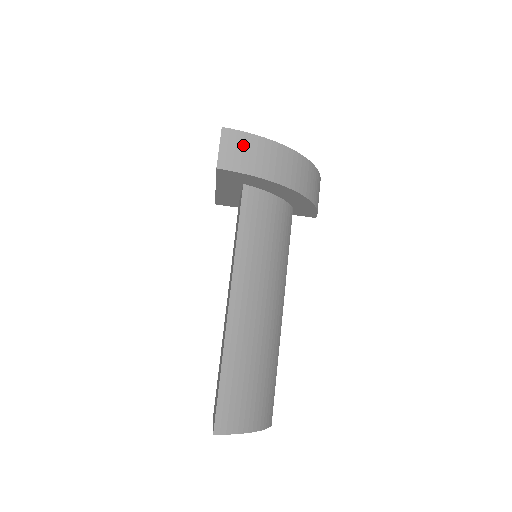
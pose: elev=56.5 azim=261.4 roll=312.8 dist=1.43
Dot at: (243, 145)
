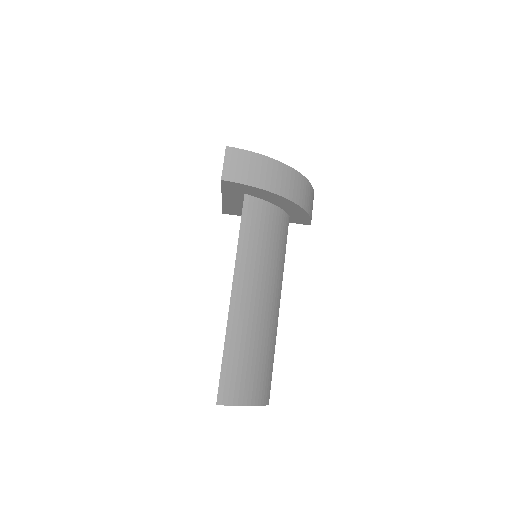
Dot at: (244, 161)
